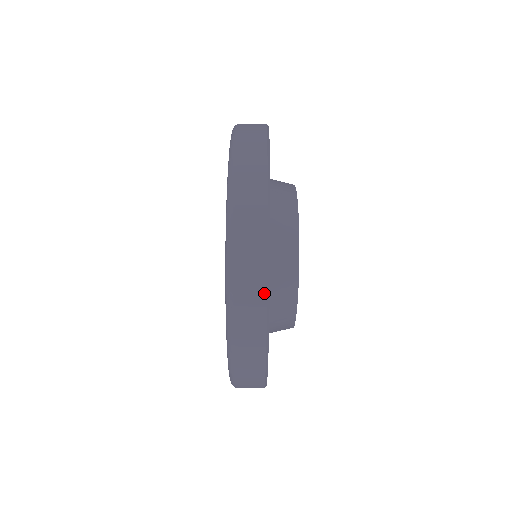
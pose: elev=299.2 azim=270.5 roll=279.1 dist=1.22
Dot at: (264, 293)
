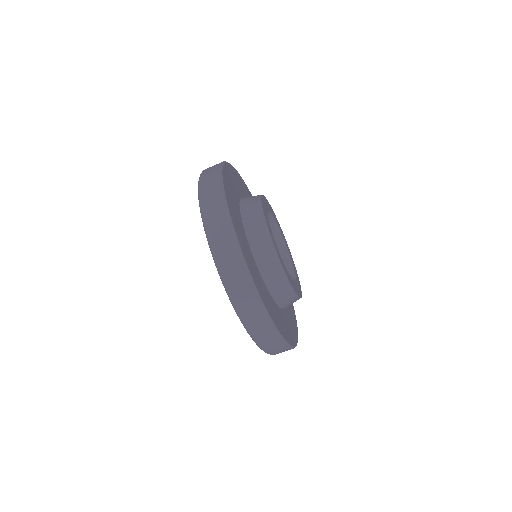
Dot at: occluded
